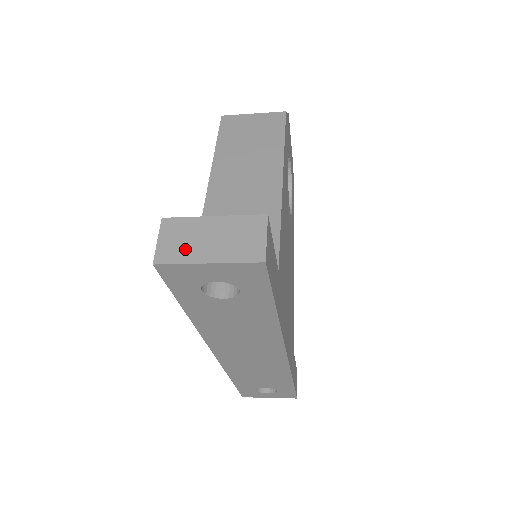
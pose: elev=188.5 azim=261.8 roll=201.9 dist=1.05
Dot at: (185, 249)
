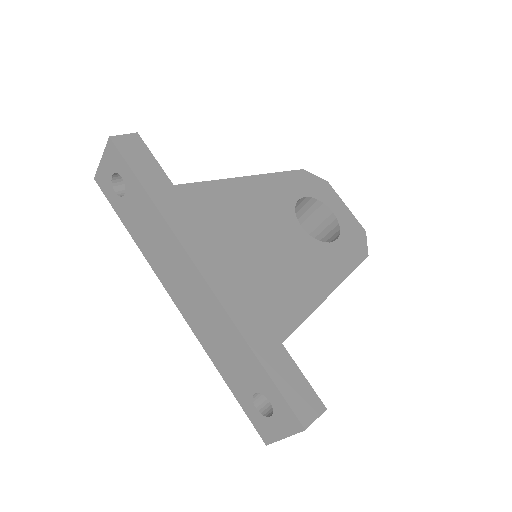
Dot at: occluded
